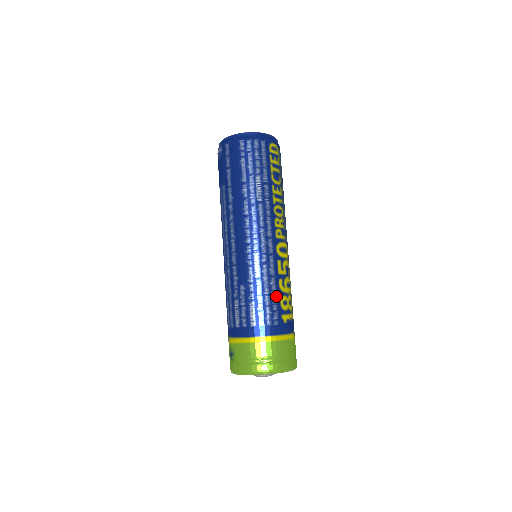
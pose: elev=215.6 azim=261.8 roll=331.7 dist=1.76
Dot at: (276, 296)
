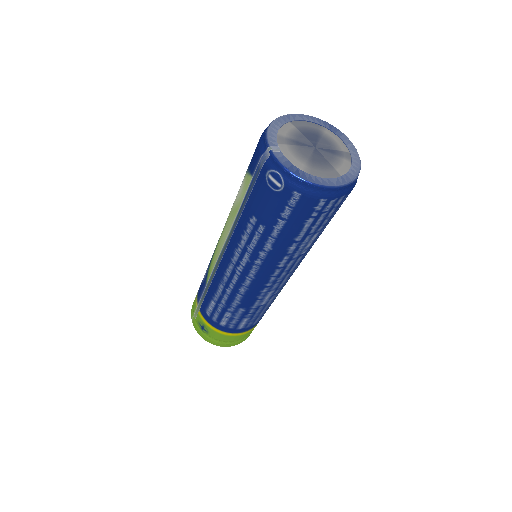
Dot at: occluded
